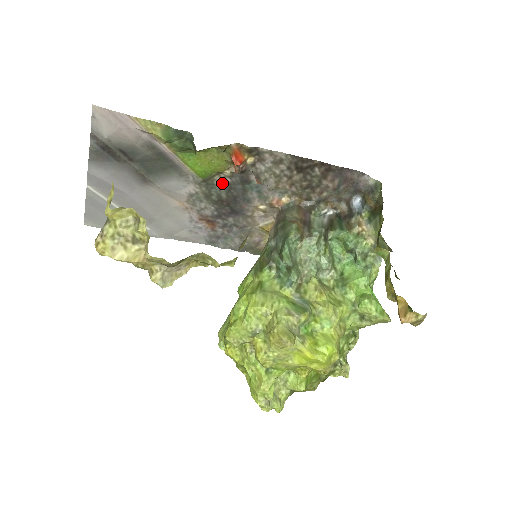
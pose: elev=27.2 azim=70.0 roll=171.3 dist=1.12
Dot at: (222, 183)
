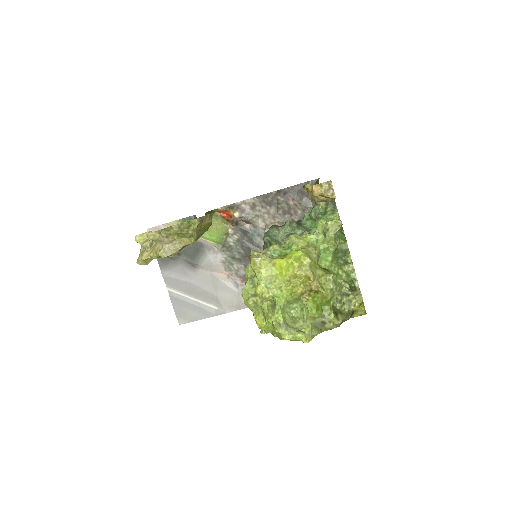
Dot at: (234, 242)
